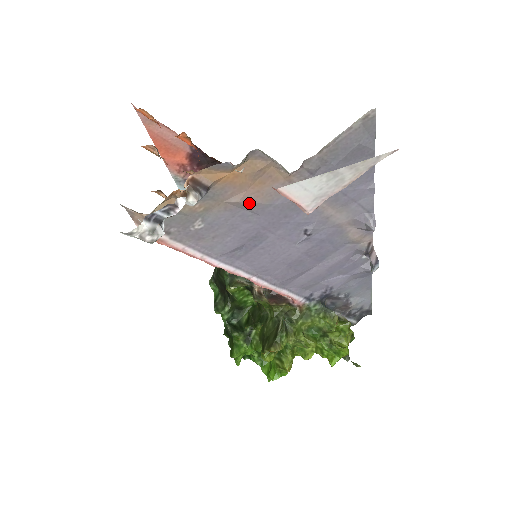
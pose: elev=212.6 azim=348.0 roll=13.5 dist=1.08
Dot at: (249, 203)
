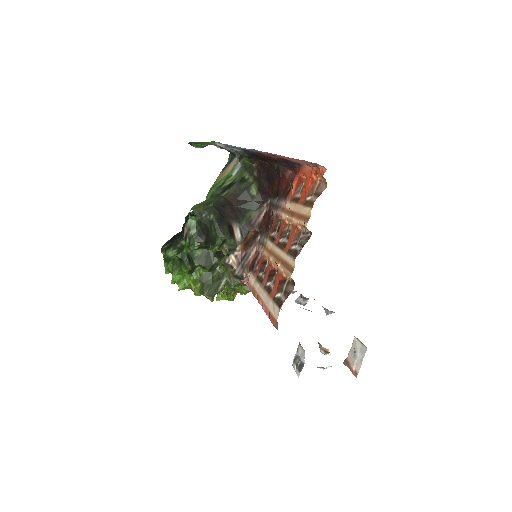
Dot at: occluded
